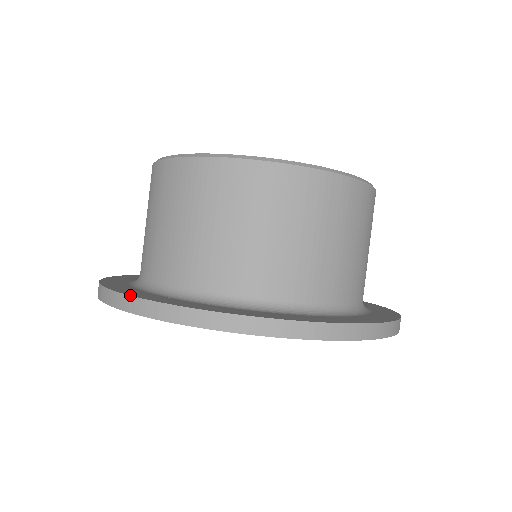
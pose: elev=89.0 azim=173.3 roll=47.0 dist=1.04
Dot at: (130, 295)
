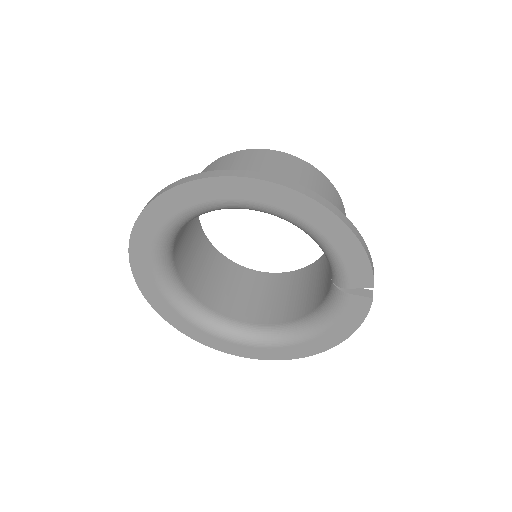
Dot at: occluded
